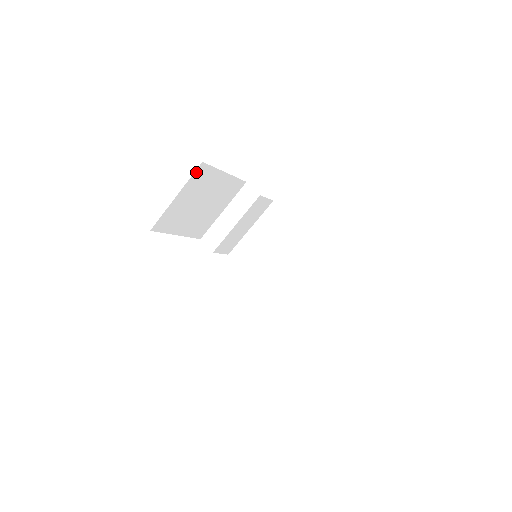
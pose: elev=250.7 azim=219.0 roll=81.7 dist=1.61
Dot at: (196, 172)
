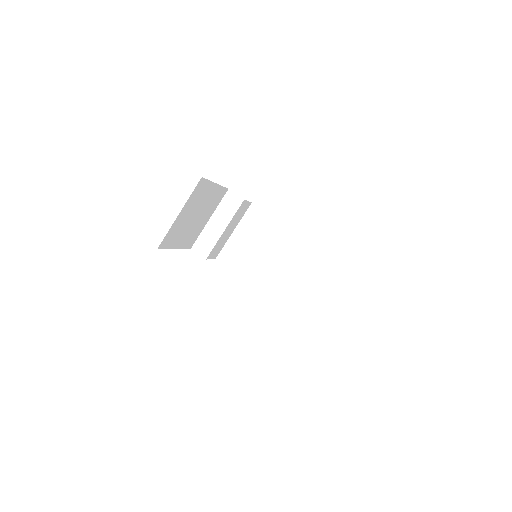
Dot at: (196, 187)
